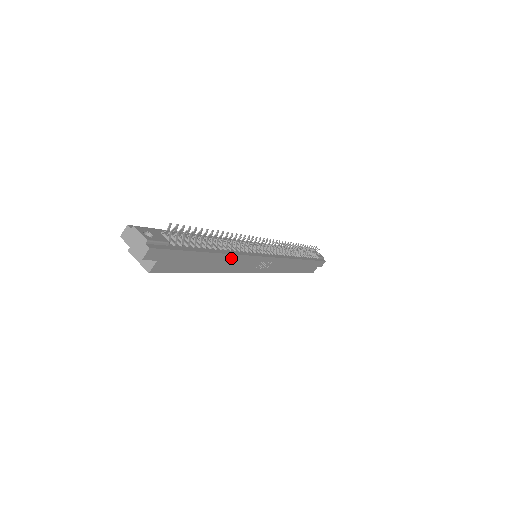
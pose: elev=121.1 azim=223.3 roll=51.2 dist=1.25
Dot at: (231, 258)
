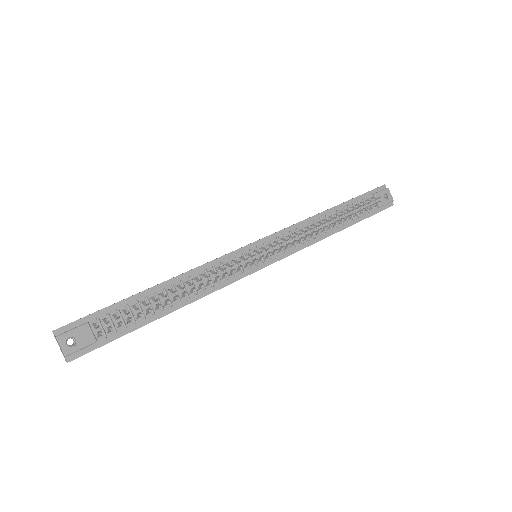
Dot at: (197, 299)
